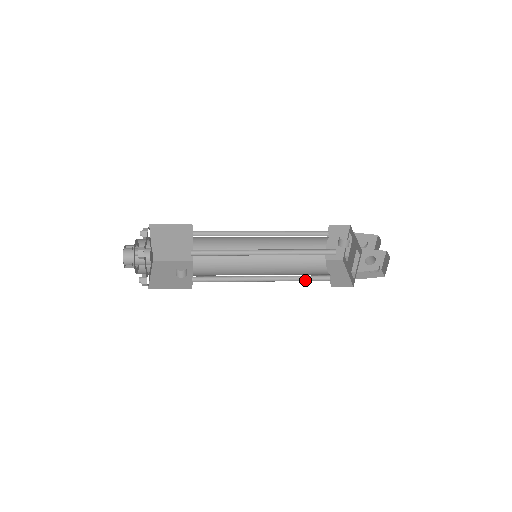
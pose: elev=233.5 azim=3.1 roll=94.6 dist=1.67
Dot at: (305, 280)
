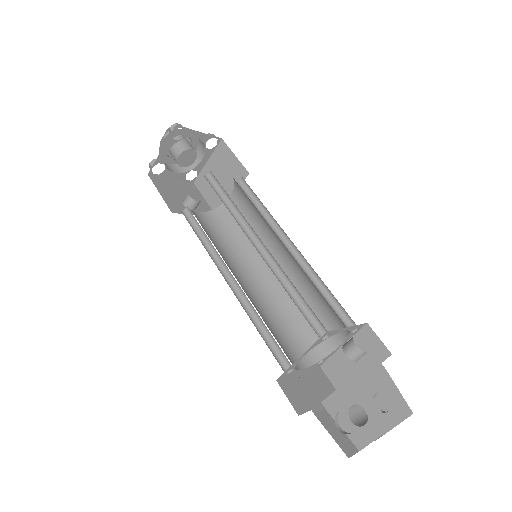
Dot at: (264, 337)
